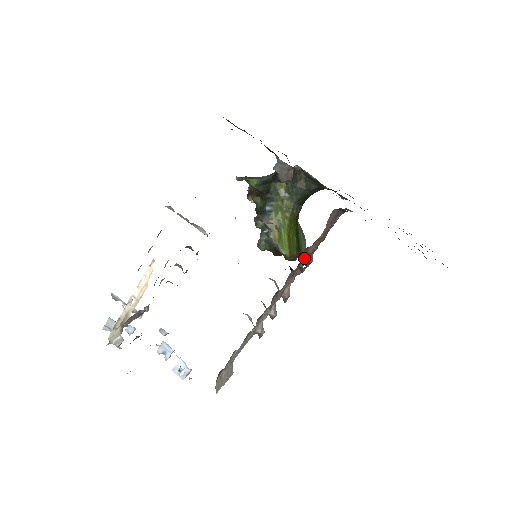
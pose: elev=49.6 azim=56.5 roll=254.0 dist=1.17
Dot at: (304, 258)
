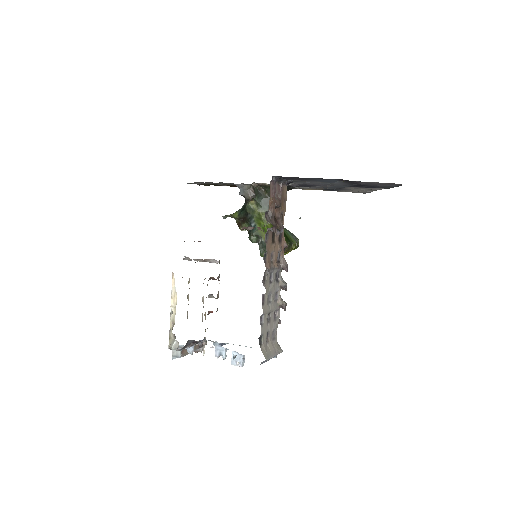
Dot at: (269, 221)
